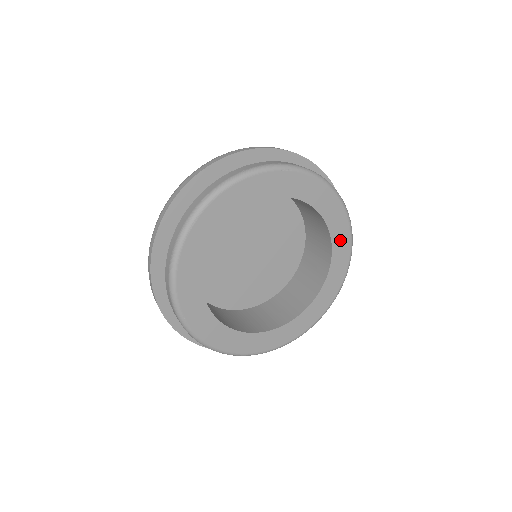
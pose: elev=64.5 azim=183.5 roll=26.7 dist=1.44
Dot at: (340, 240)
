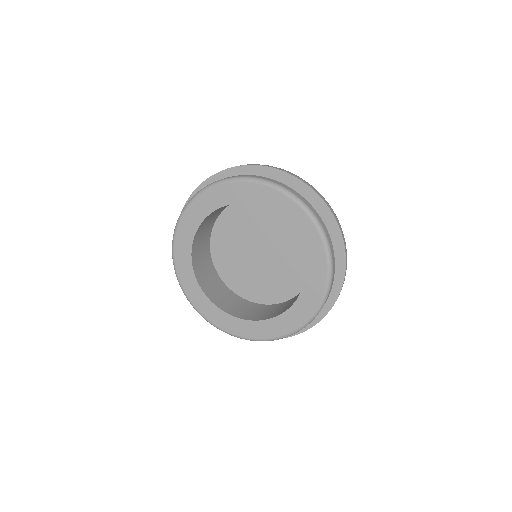
Dot at: (315, 263)
